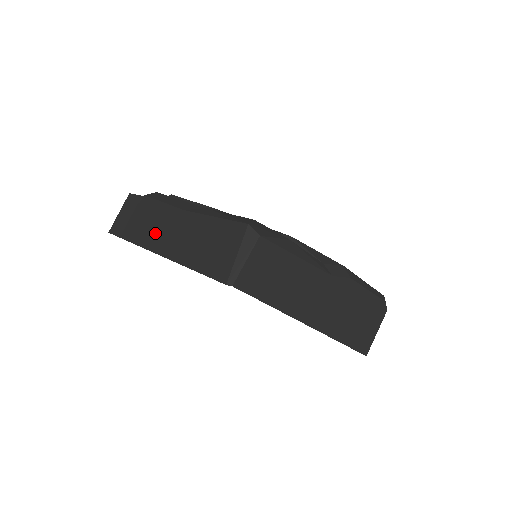
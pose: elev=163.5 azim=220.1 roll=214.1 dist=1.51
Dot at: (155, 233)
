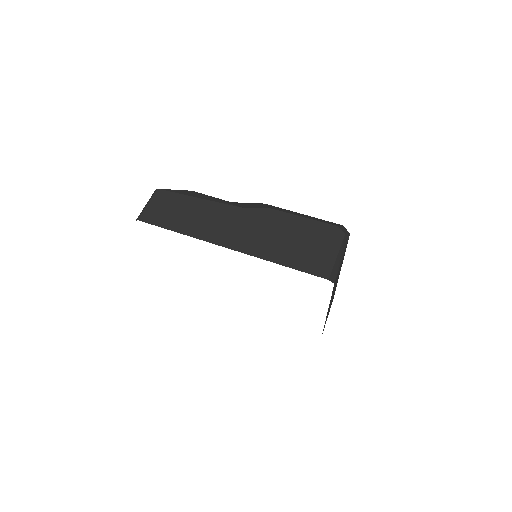
Dot at: occluded
